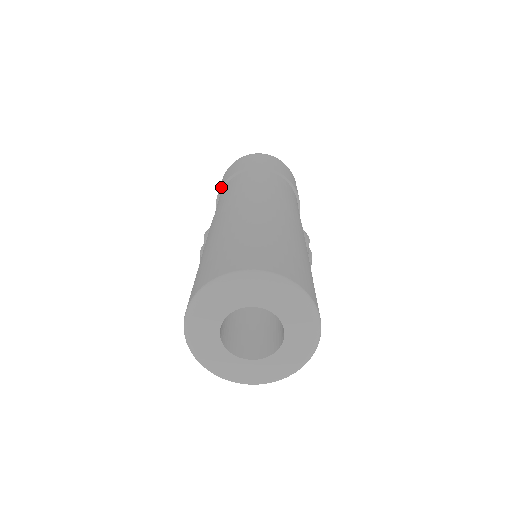
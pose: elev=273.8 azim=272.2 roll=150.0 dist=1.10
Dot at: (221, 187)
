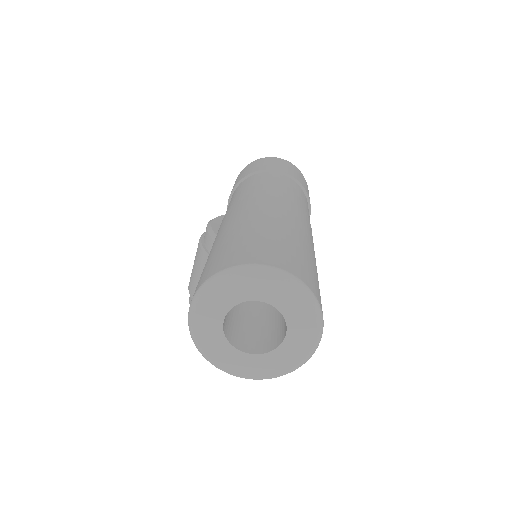
Dot at: (239, 181)
